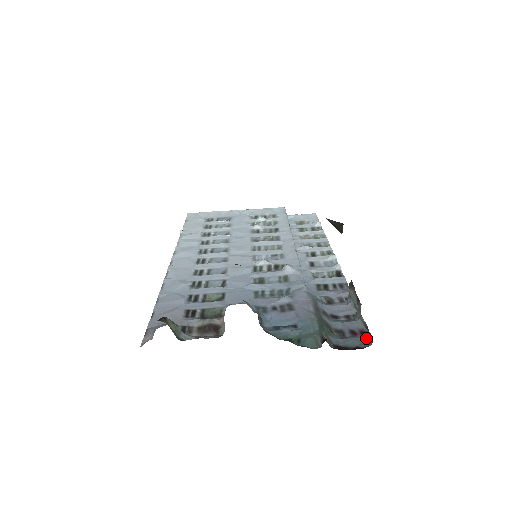
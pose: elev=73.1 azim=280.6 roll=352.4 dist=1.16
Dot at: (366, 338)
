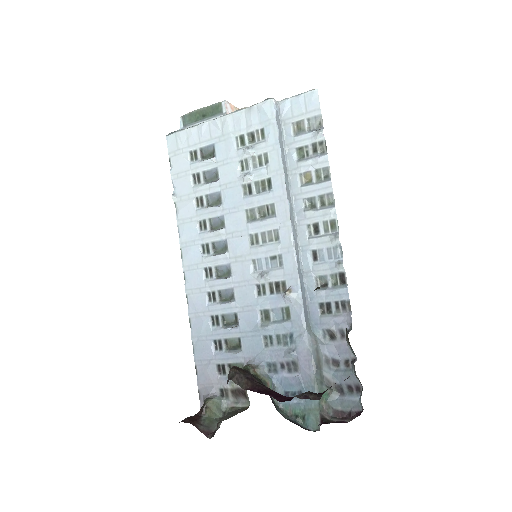
Dot at: (359, 400)
